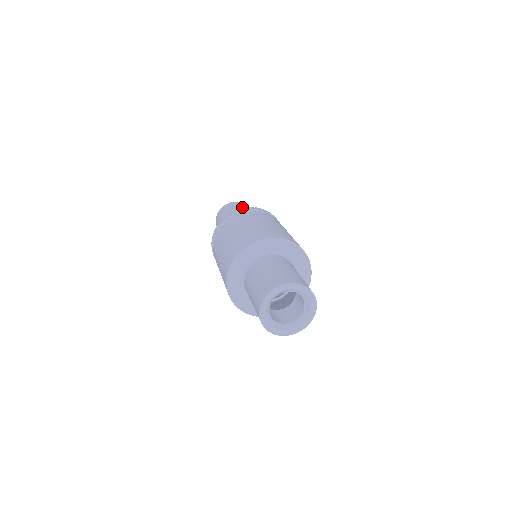
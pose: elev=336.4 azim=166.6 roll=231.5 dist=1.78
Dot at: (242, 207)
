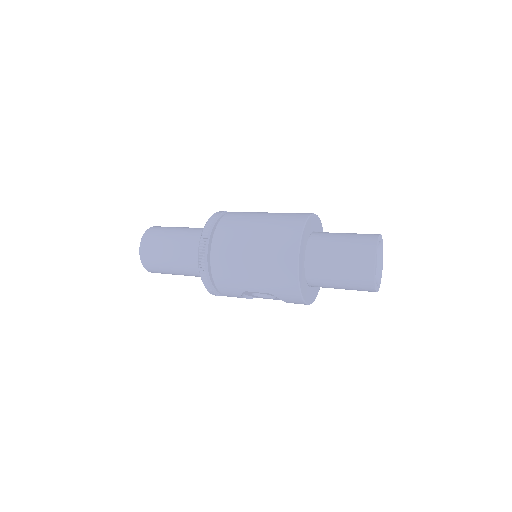
Dot at: (172, 227)
